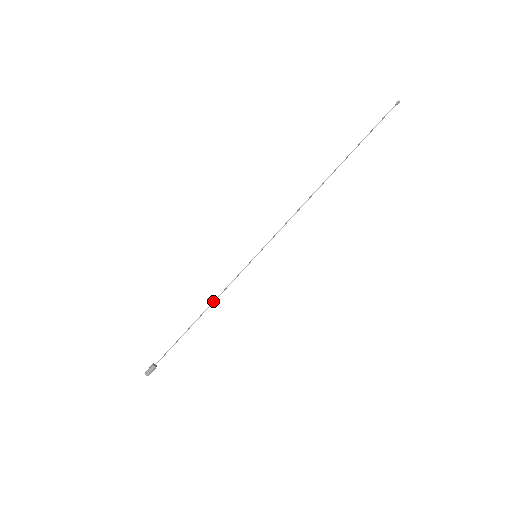
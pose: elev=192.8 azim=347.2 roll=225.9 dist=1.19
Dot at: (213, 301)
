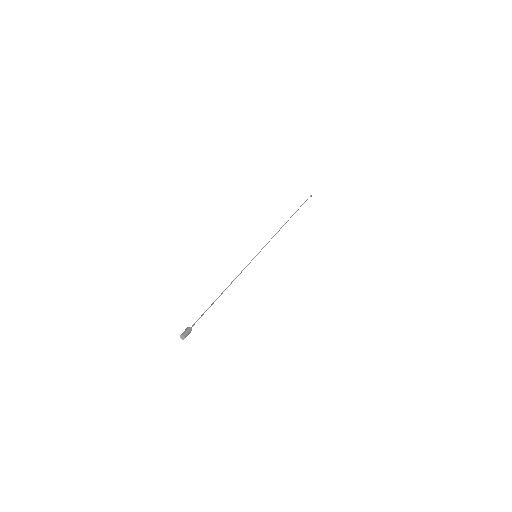
Dot at: (231, 282)
